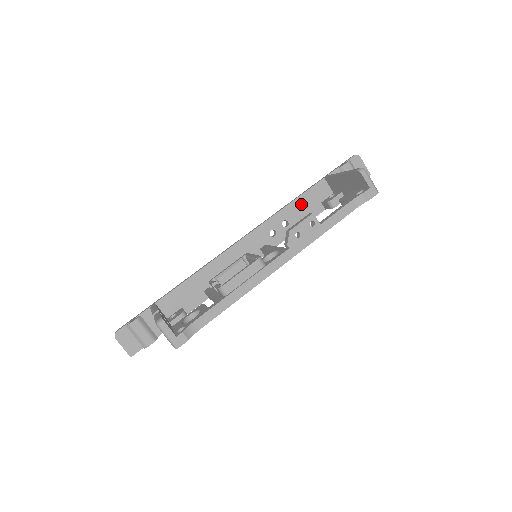
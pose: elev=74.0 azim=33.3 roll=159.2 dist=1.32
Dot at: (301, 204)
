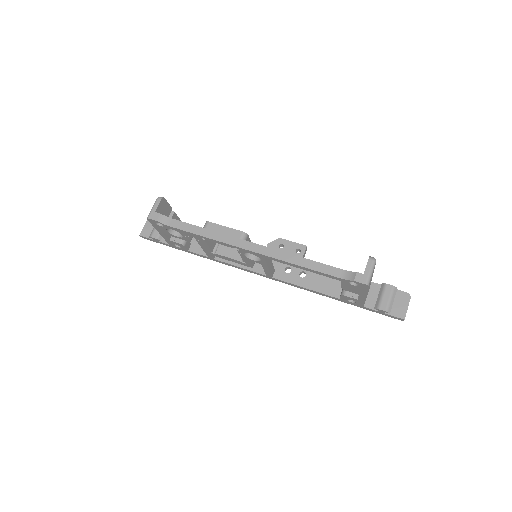
Dot at: occluded
